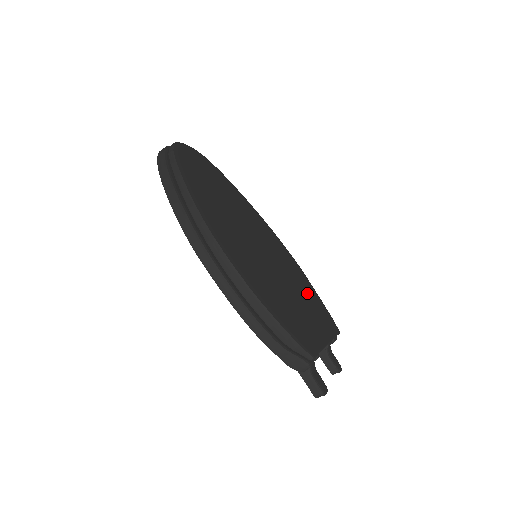
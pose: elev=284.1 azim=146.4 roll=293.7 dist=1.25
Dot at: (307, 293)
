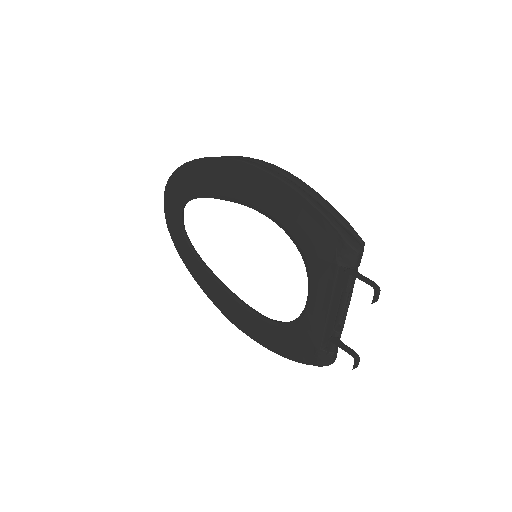
Dot at: occluded
